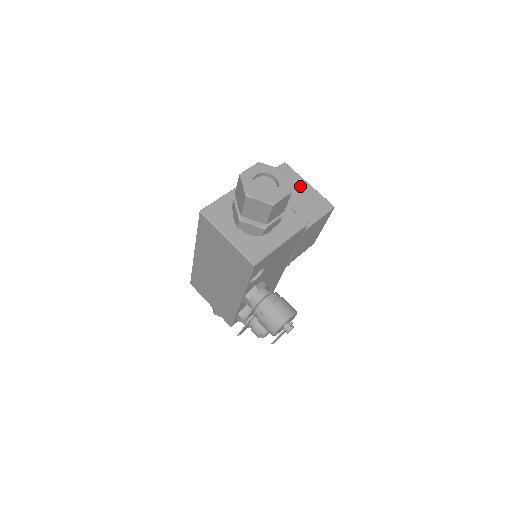
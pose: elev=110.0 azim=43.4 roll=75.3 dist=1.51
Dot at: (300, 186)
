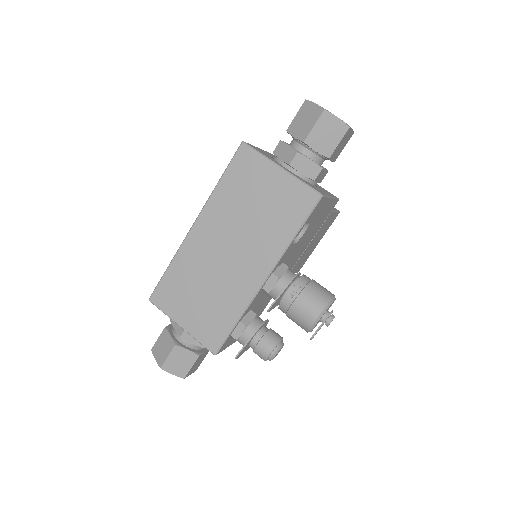
Dot at: occluded
